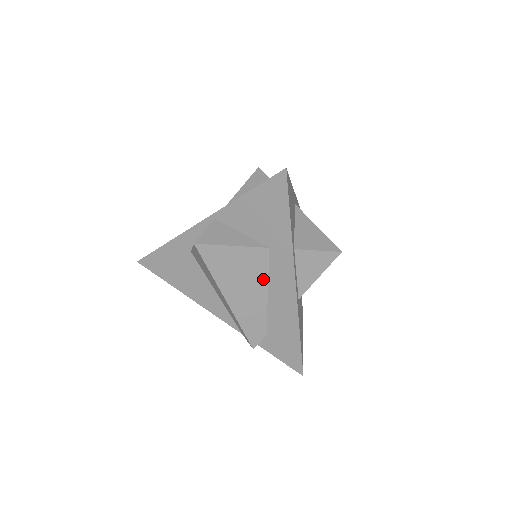
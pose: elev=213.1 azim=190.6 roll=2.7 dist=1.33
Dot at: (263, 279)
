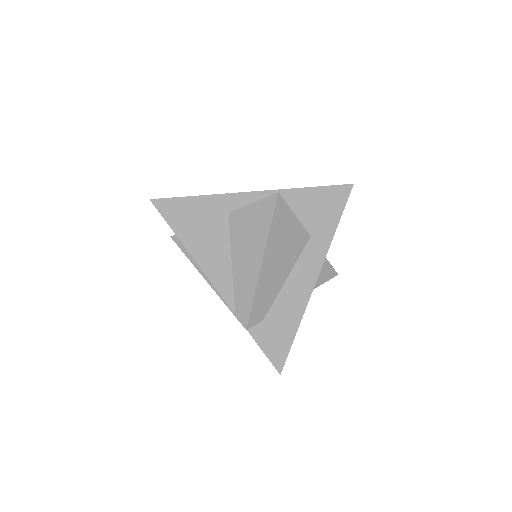
Dot at: (293, 261)
